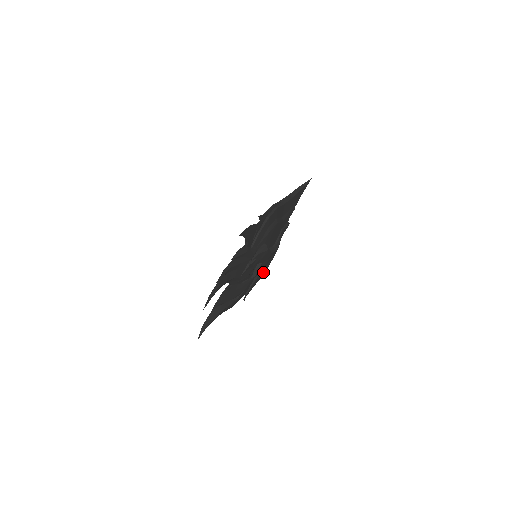
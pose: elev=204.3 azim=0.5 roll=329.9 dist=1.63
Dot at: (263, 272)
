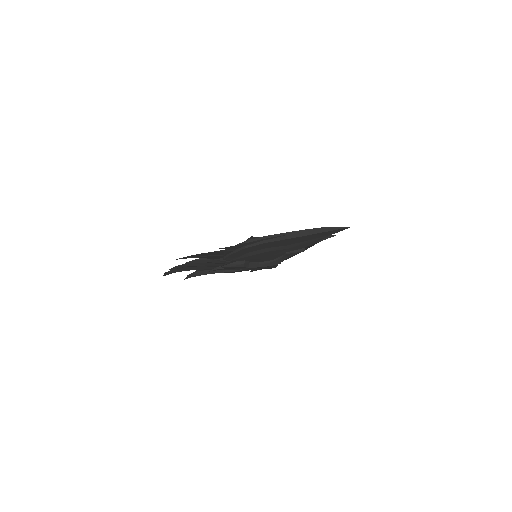
Dot at: (267, 268)
